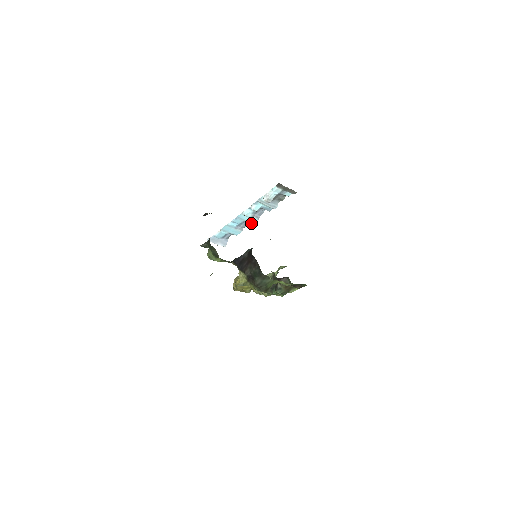
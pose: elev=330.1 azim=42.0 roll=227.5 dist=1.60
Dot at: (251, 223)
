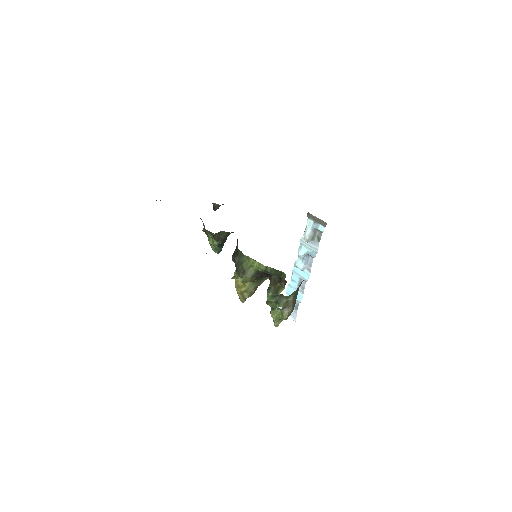
Dot at: (306, 280)
